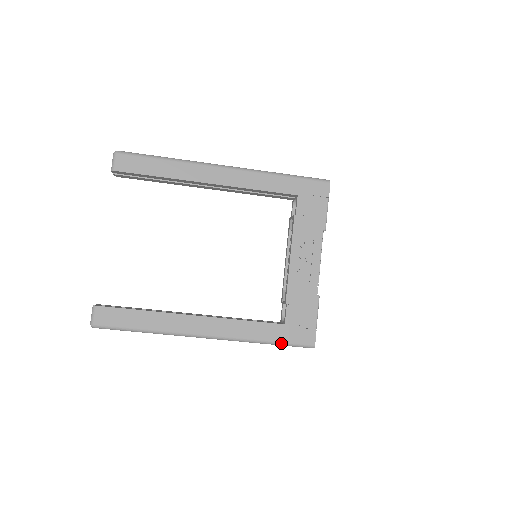
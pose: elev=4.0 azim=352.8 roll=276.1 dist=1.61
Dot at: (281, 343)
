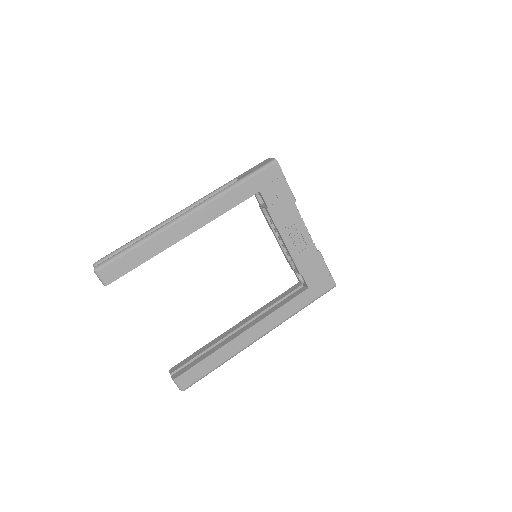
Dot at: (313, 301)
